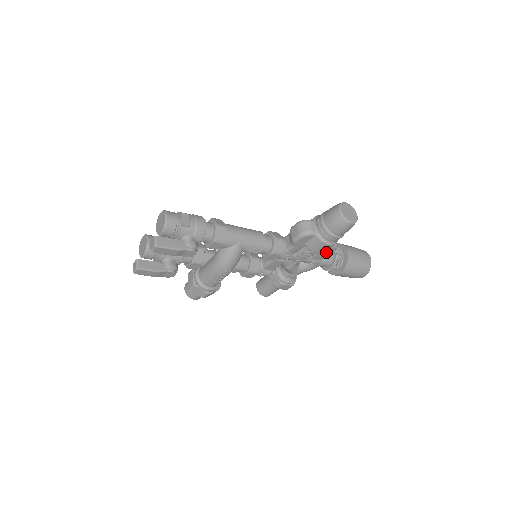
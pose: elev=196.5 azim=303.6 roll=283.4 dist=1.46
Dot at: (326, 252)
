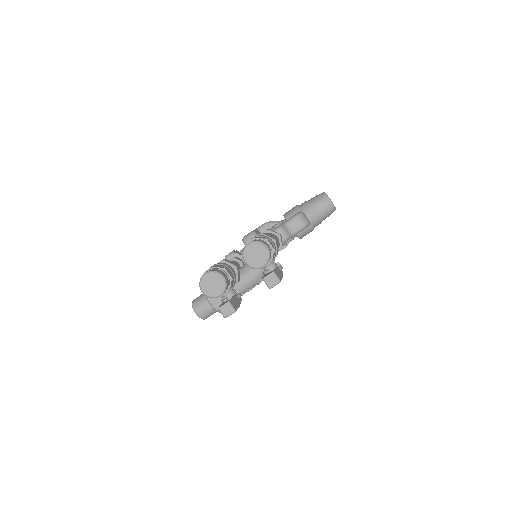
Dot at: occluded
